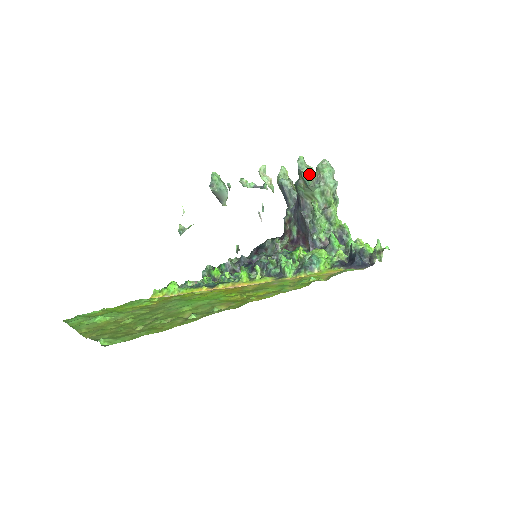
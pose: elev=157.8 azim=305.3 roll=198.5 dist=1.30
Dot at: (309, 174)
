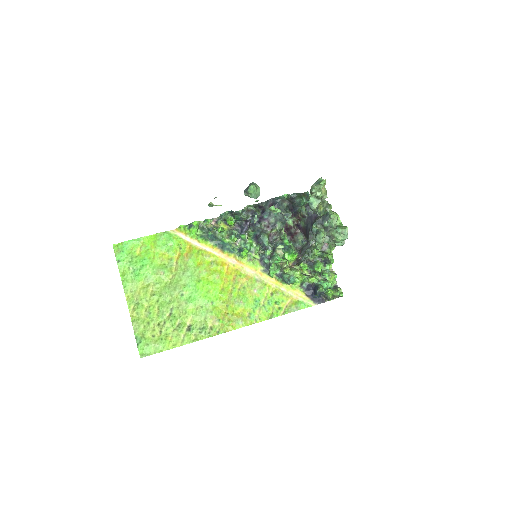
Dot at: (321, 245)
